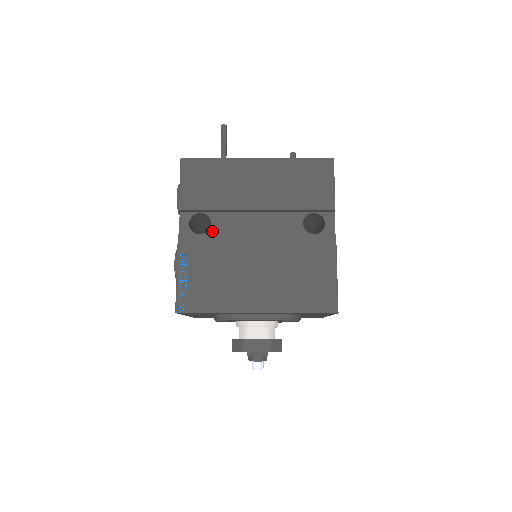
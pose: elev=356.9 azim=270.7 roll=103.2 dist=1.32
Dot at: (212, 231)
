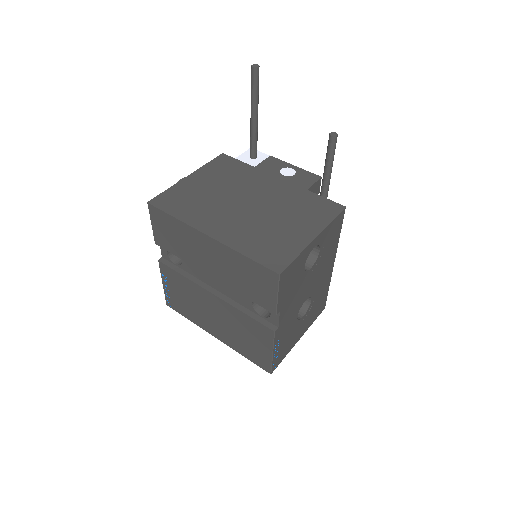
Dot at: (183, 267)
